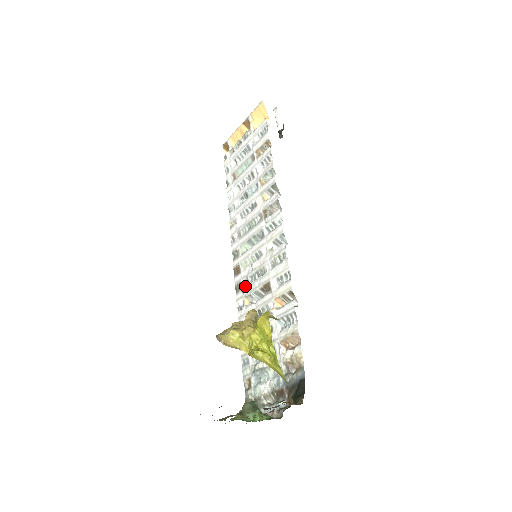
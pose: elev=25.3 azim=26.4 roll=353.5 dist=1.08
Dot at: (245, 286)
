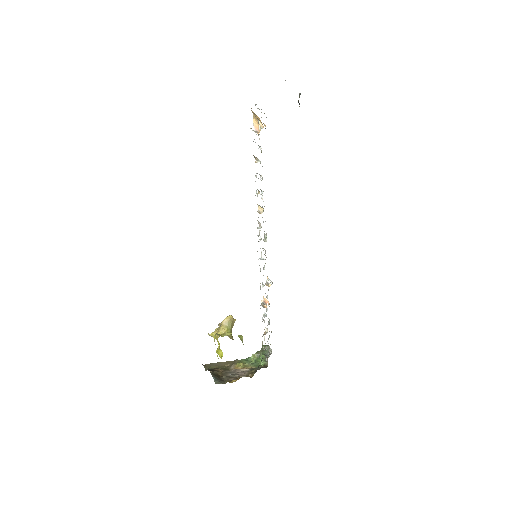
Dot at: occluded
